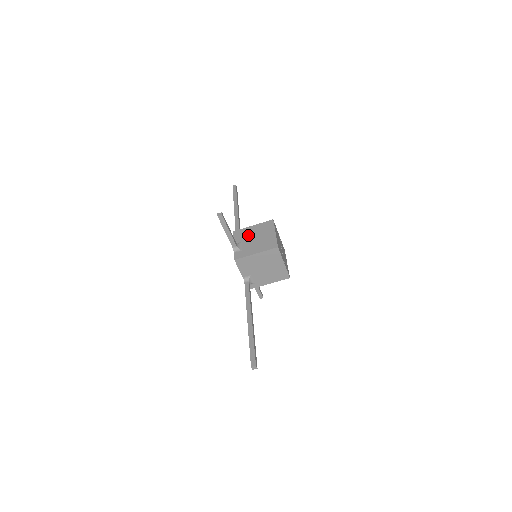
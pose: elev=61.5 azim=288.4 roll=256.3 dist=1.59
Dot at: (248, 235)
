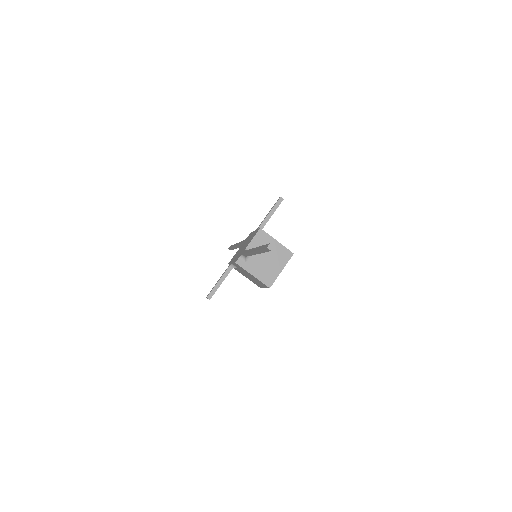
Dot at: occluded
